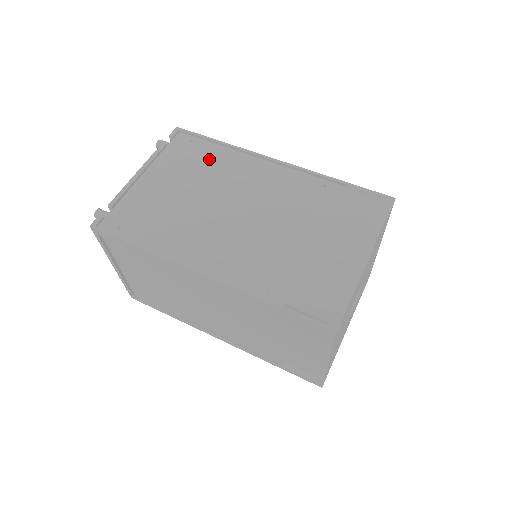
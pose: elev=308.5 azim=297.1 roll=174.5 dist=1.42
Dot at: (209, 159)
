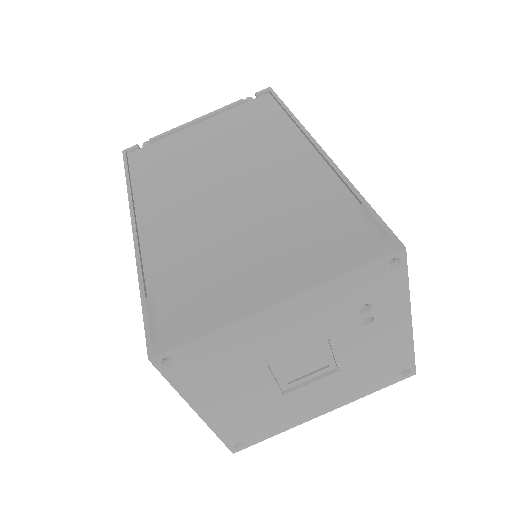
Dot at: (262, 125)
